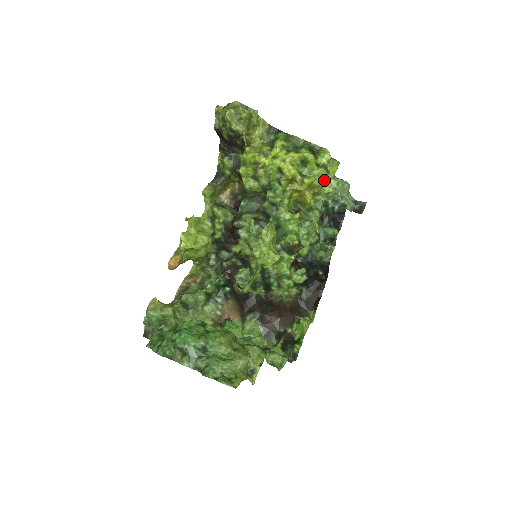
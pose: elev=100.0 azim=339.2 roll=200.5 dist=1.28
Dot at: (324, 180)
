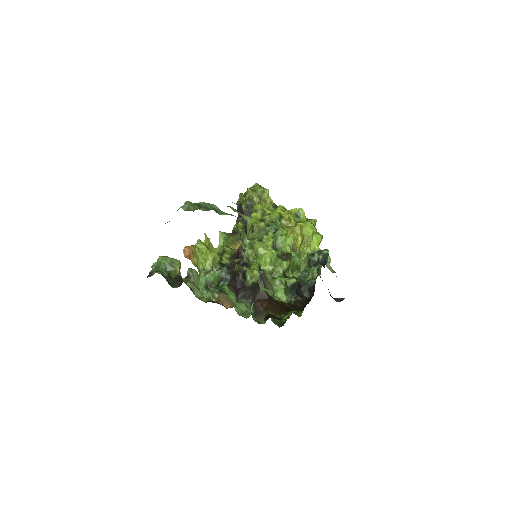
Dot at: (312, 229)
